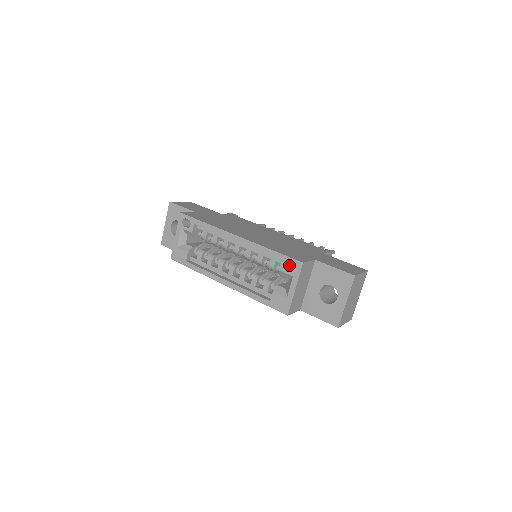
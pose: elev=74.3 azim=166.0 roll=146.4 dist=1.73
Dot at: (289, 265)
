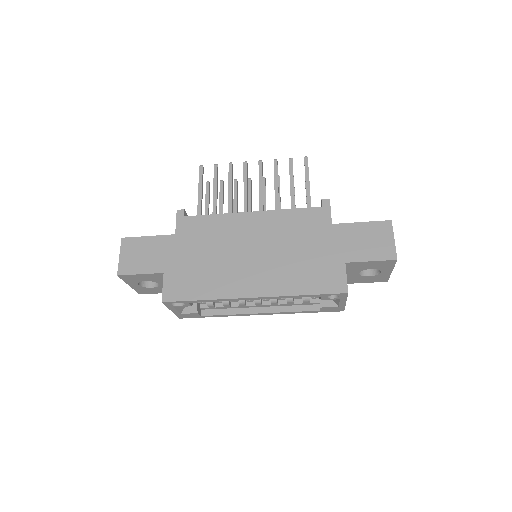
Dot at: occluded
